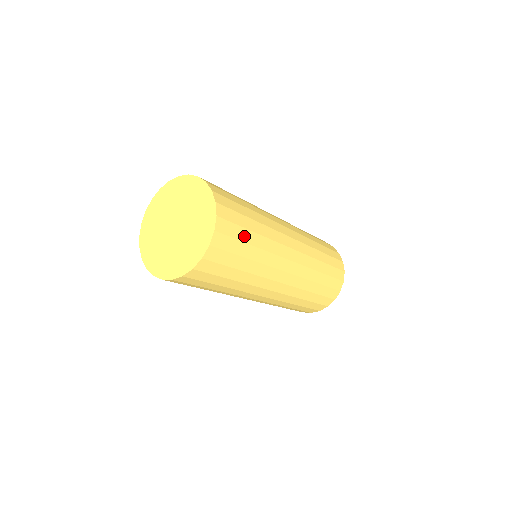
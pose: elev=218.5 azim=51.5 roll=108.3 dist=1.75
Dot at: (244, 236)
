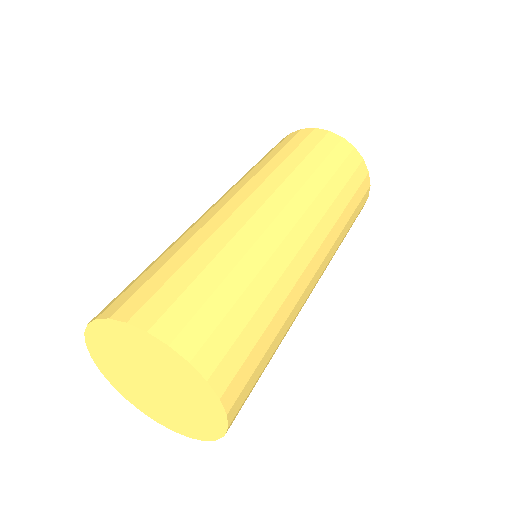
Dot at: (223, 302)
